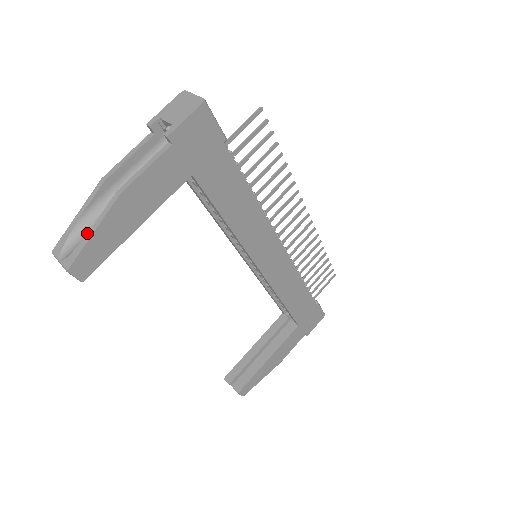
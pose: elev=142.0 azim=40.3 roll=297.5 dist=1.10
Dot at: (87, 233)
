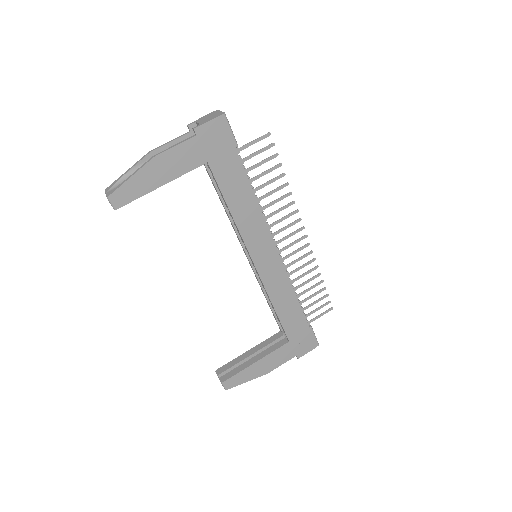
Dot at: (127, 178)
